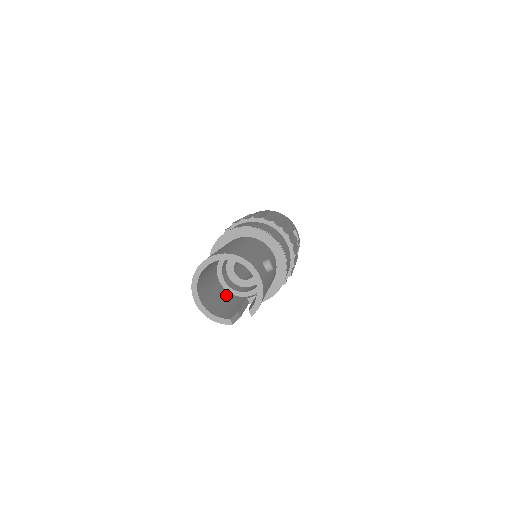
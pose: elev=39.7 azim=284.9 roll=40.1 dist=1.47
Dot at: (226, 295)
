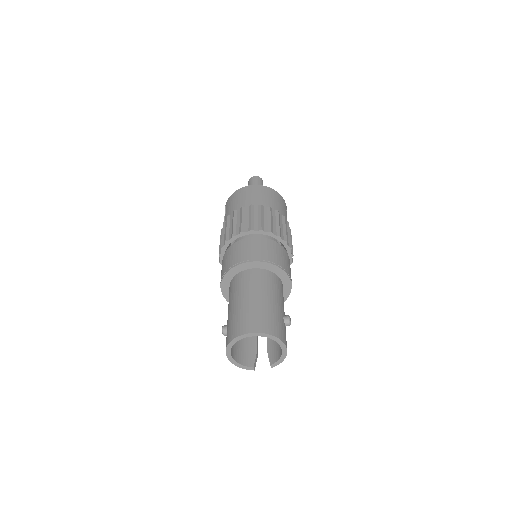
Dot at: occluded
